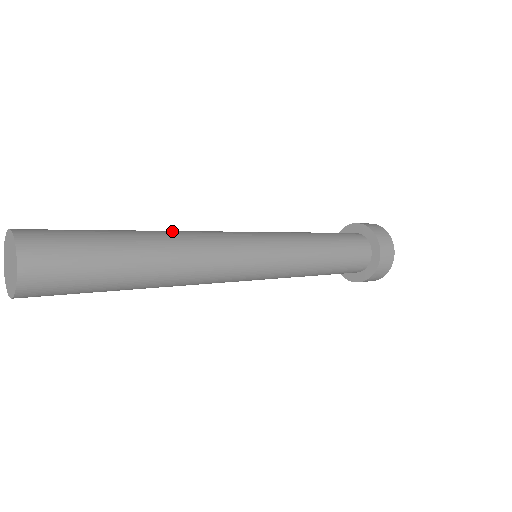
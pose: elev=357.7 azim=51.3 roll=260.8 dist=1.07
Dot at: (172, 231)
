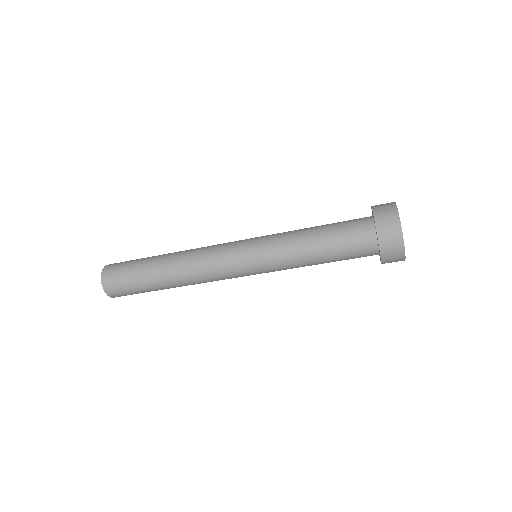
Dot at: occluded
